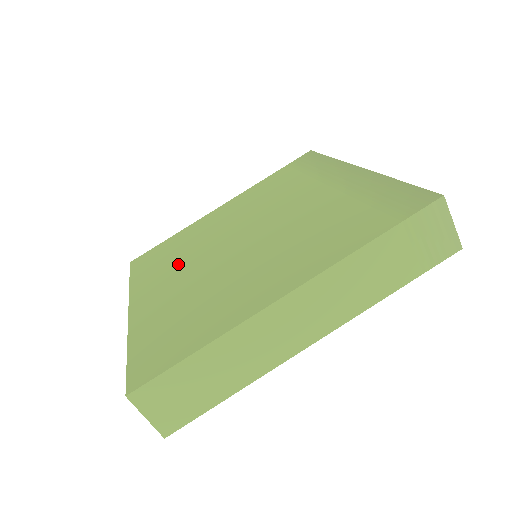
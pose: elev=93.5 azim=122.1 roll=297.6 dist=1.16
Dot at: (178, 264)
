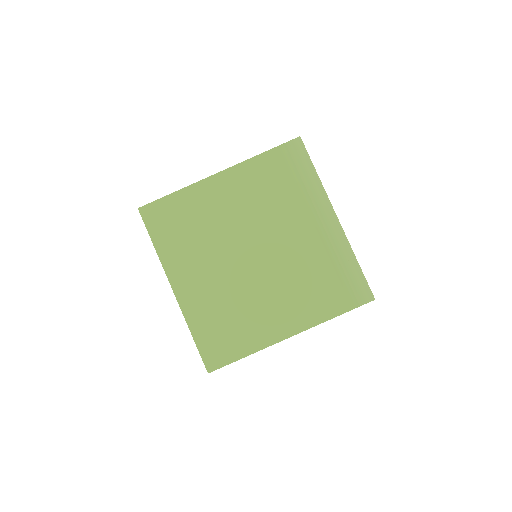
Dot at: (200, 252)
